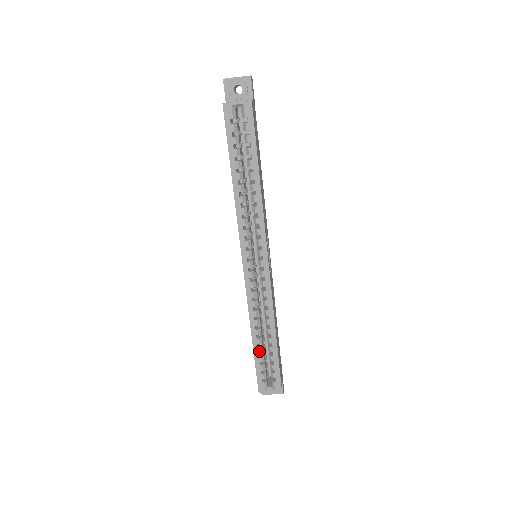
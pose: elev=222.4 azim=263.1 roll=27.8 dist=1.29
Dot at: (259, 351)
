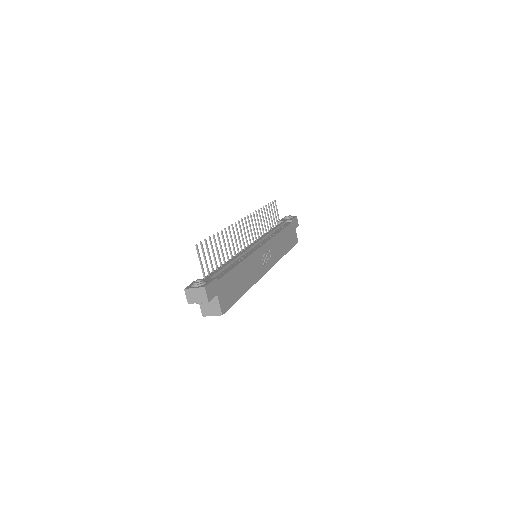
Dot at: occluded
